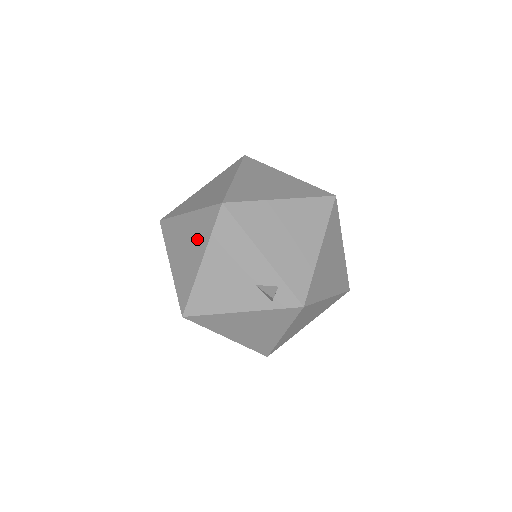
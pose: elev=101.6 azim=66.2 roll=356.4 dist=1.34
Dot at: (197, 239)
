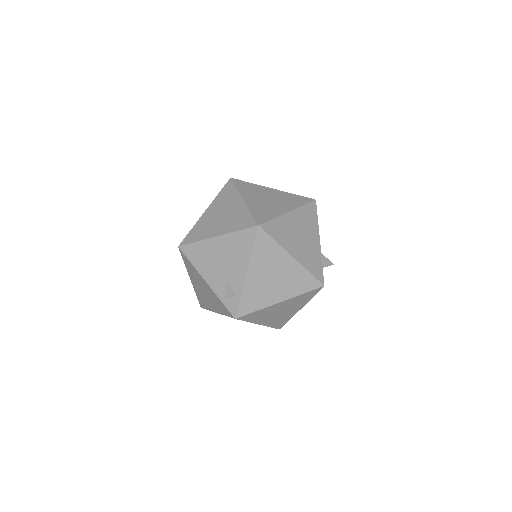
Dot at: (229, 222)
